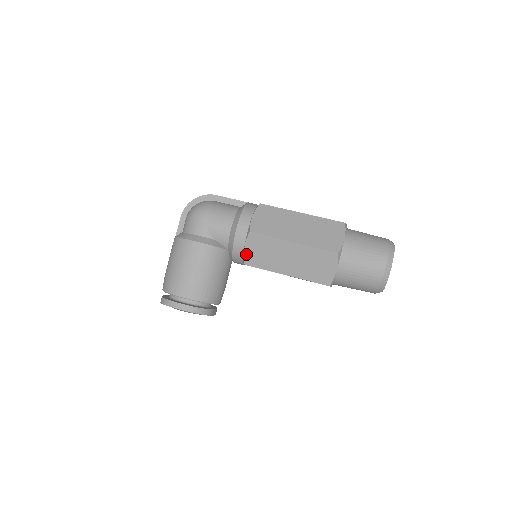
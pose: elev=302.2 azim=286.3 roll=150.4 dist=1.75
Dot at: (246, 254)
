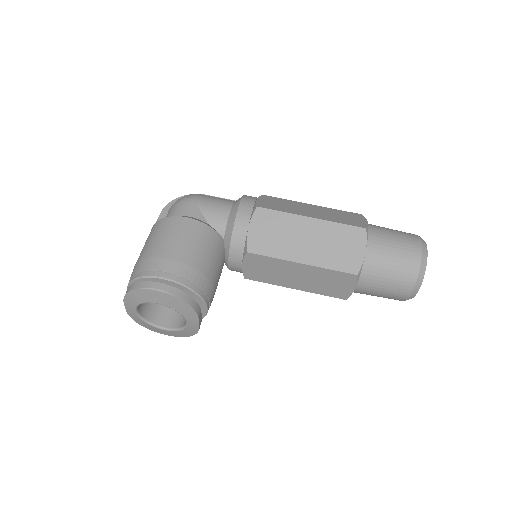
Dot at: (250, 237)
